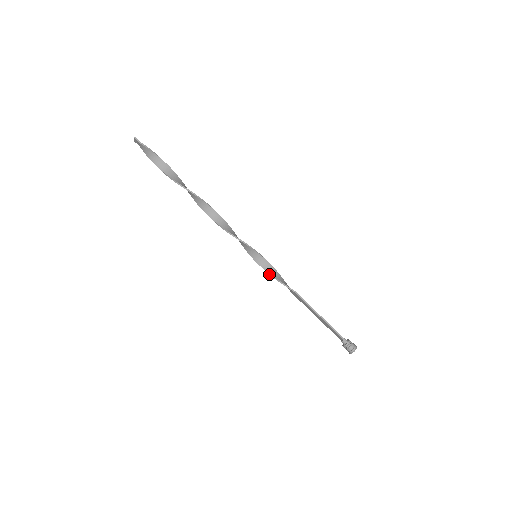
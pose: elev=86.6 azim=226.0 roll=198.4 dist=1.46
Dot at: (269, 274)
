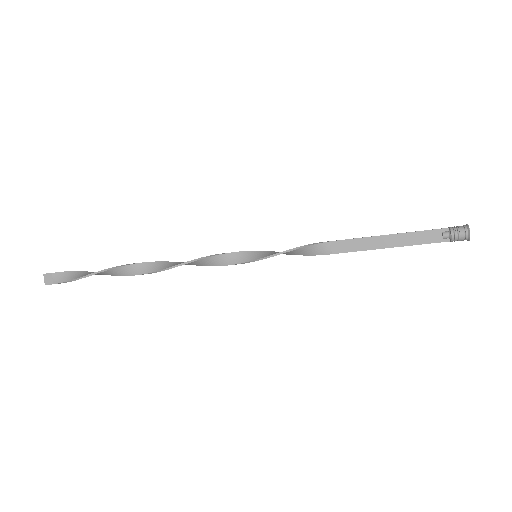
Dot at: (288, 253)
